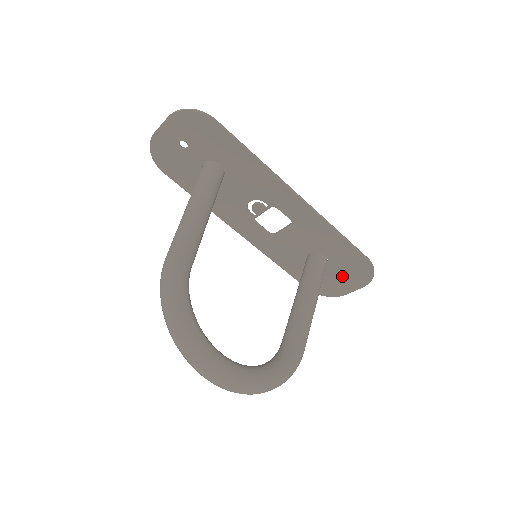
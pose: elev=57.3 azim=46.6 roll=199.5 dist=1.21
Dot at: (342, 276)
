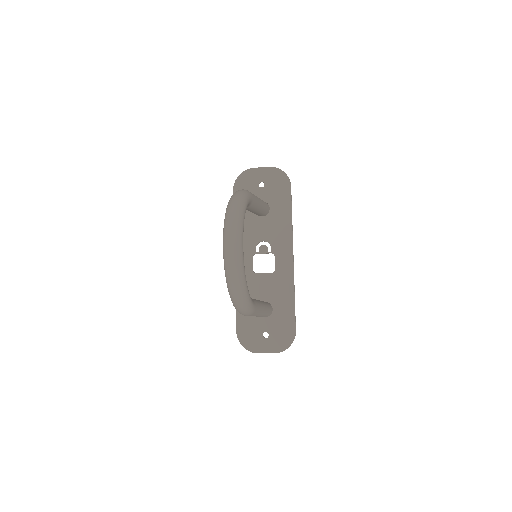
Dot at: (269, 334)
